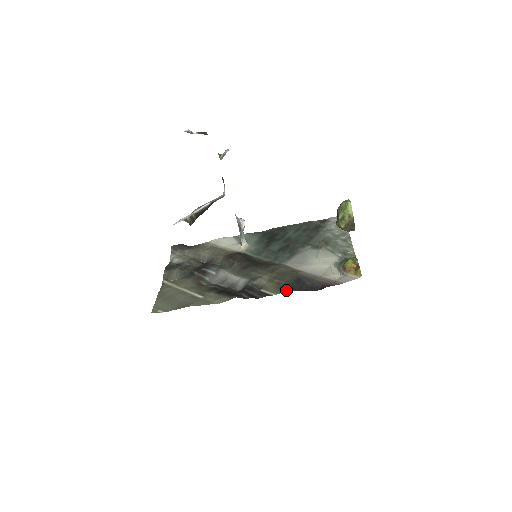
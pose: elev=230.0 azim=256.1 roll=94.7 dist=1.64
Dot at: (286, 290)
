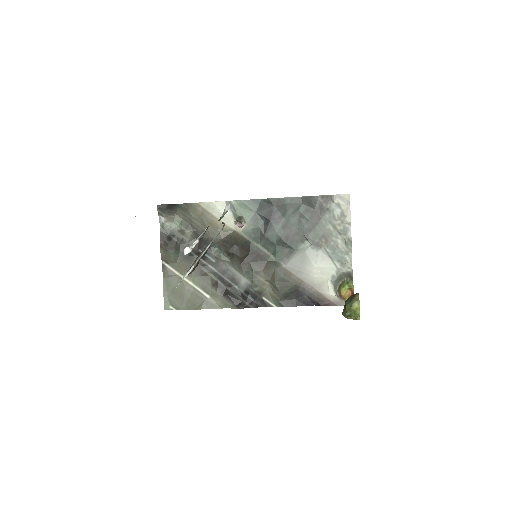
Dot at: (286, 305)
